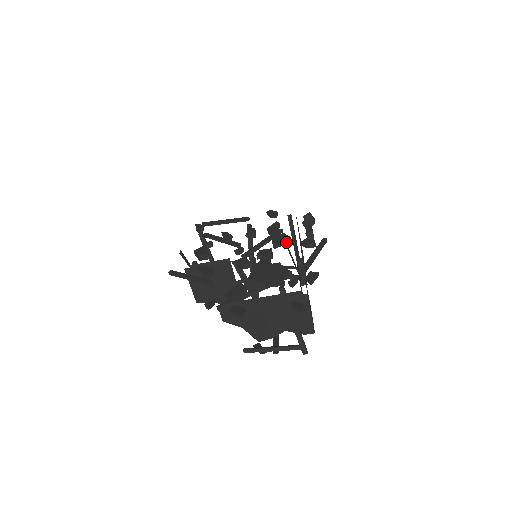
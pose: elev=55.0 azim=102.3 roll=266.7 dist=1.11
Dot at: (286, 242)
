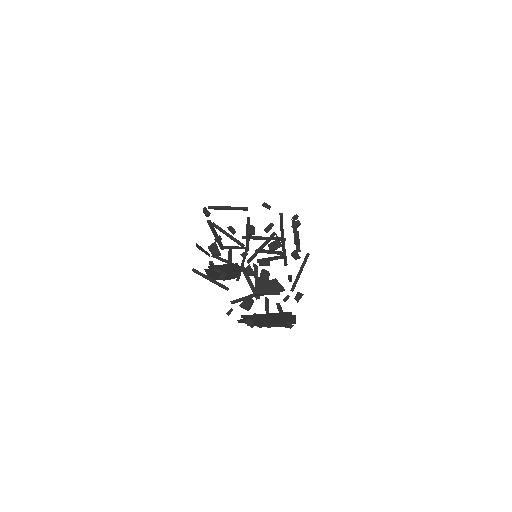
Dot at: (279, 247)
